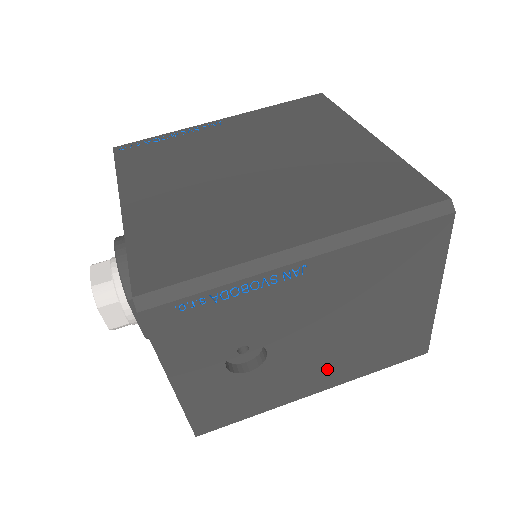
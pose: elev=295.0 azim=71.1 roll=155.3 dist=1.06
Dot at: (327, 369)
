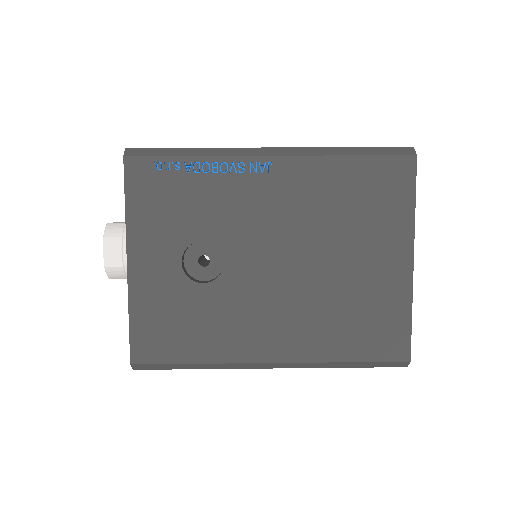
Dot at: (286, 325)
